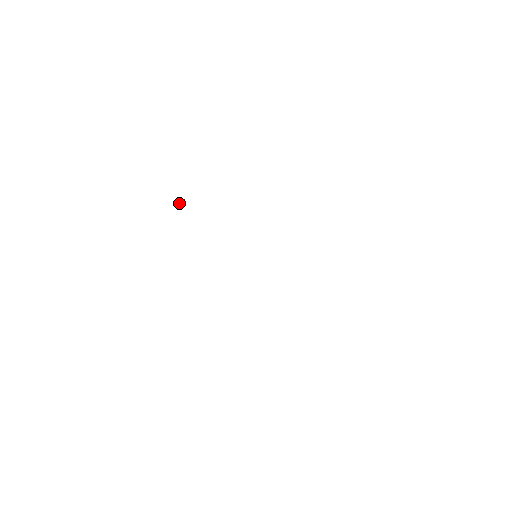
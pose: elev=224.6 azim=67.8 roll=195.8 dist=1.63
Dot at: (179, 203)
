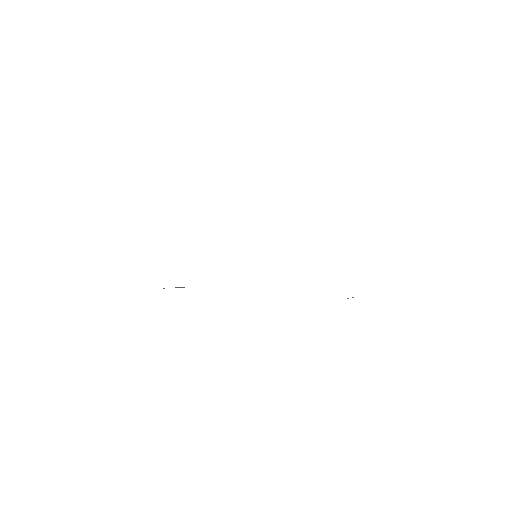
Dot at: occluded
